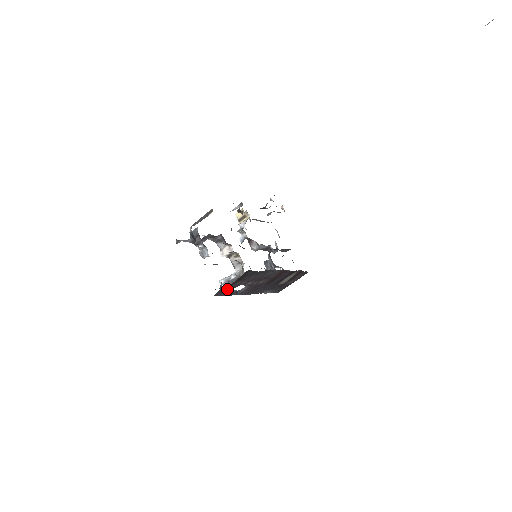
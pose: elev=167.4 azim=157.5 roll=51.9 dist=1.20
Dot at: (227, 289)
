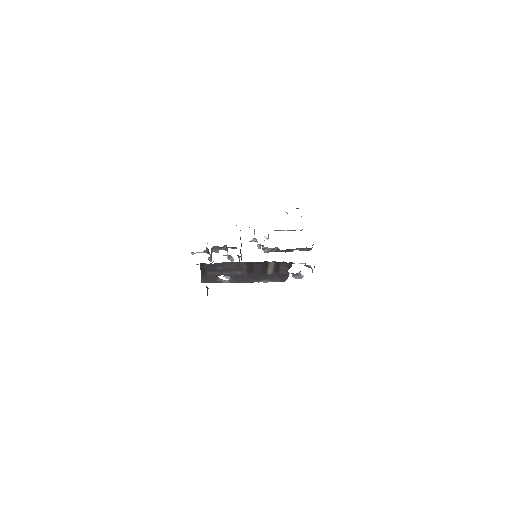
Dot at: (208, 278)
